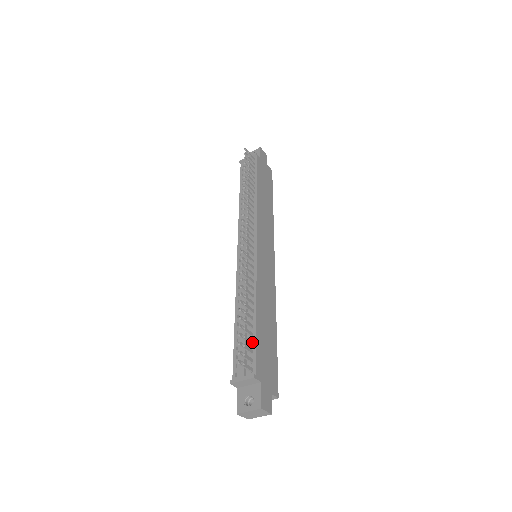
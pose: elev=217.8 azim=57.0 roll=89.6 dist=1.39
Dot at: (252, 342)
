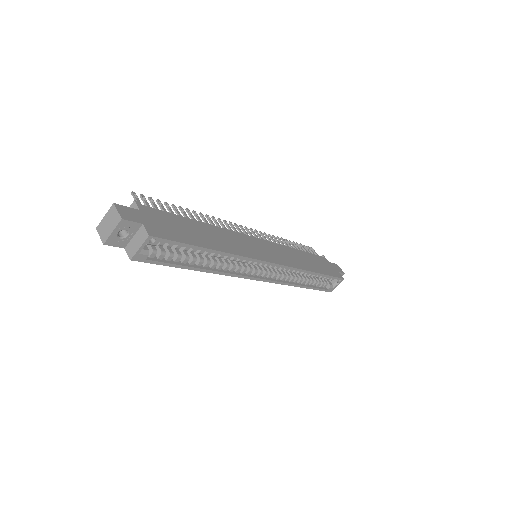
Dot at: occluded
